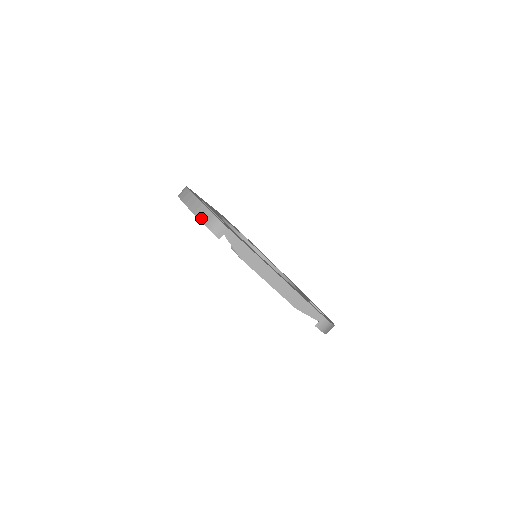
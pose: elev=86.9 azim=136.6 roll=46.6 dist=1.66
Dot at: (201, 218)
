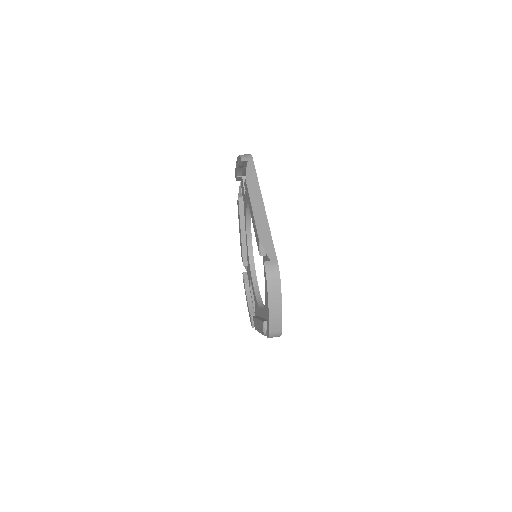
Dot at: occluded
